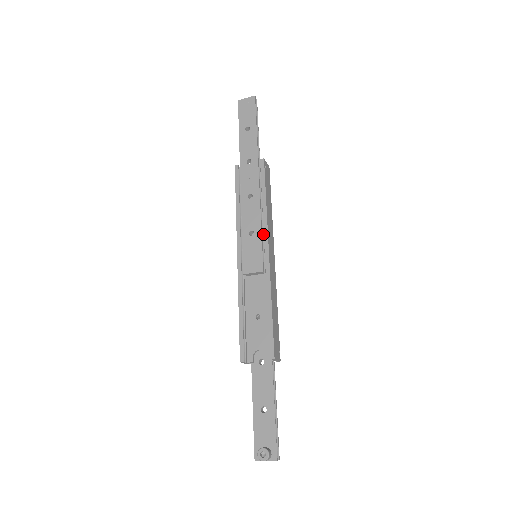
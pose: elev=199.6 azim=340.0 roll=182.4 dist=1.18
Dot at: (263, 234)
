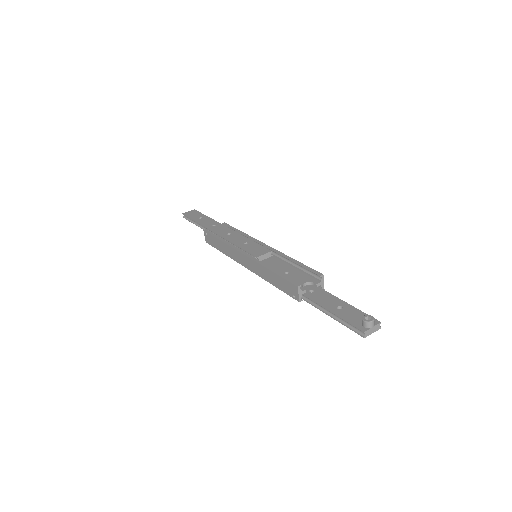
Dot at: occluded
